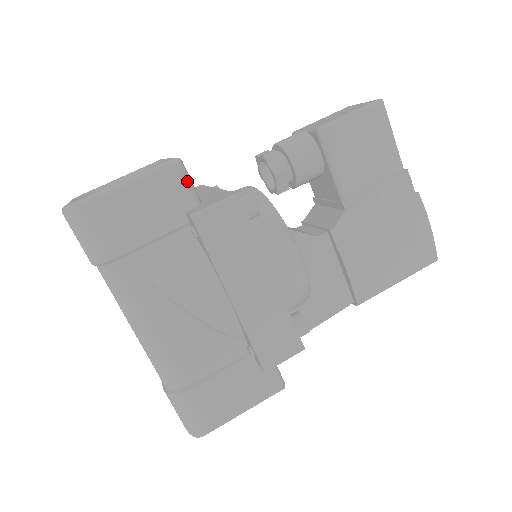
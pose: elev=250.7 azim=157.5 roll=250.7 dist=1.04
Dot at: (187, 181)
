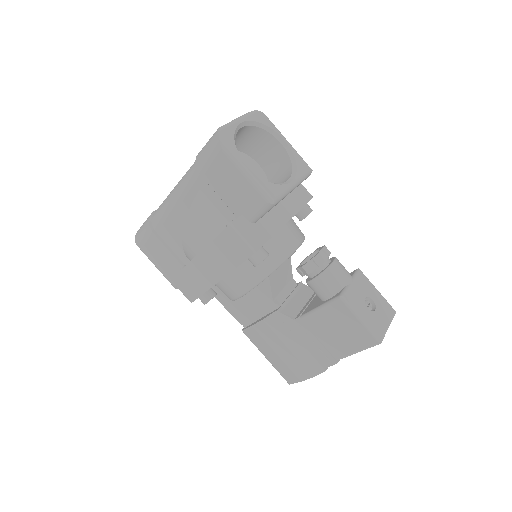
Dot at: (262, 212)
